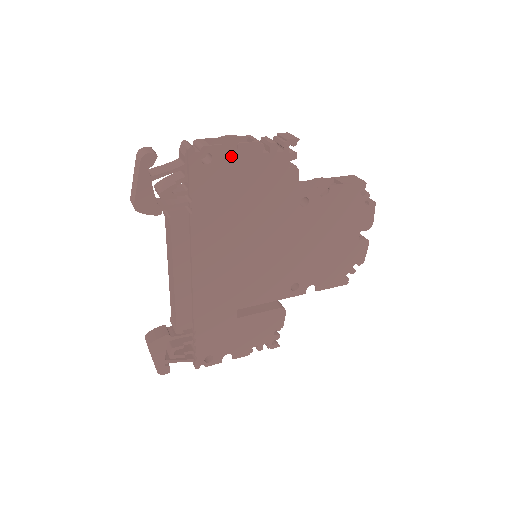
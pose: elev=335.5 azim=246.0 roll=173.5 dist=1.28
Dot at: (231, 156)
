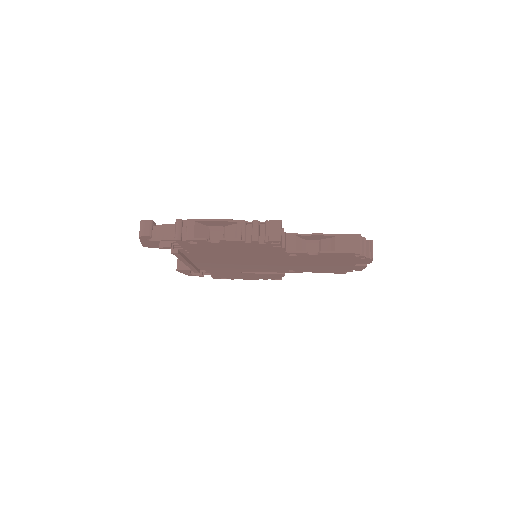
Dot at: (215, 243)
